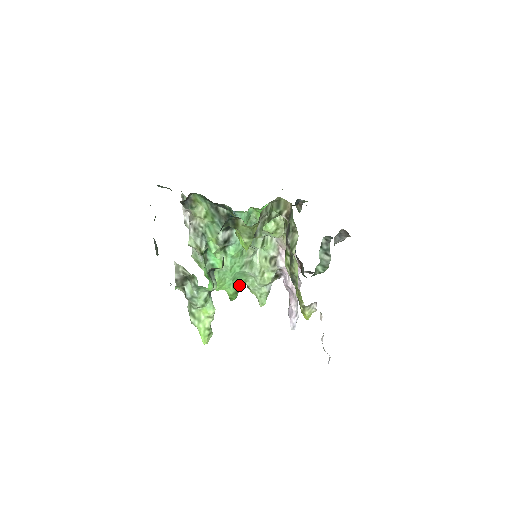
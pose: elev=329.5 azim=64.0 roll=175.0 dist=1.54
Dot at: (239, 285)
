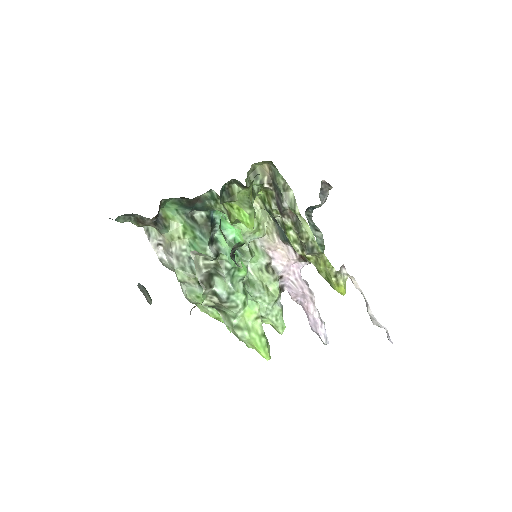
Dot at: occluded
